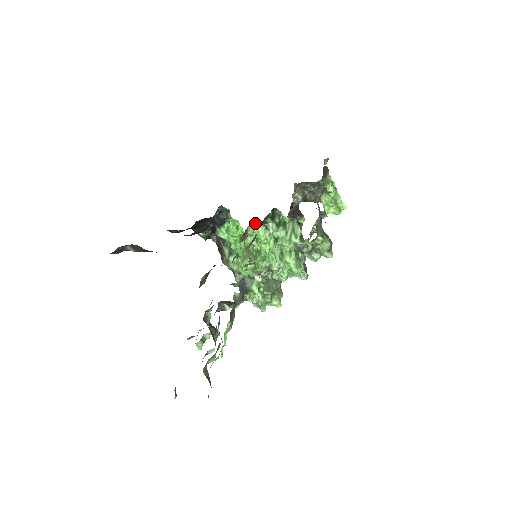
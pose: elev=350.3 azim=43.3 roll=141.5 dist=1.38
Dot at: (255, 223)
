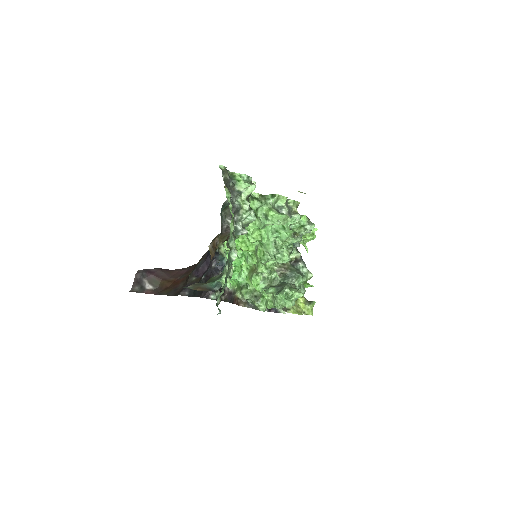
Dot at: occluded
